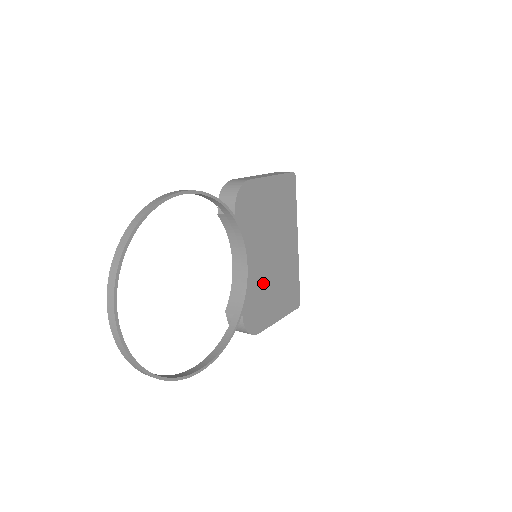
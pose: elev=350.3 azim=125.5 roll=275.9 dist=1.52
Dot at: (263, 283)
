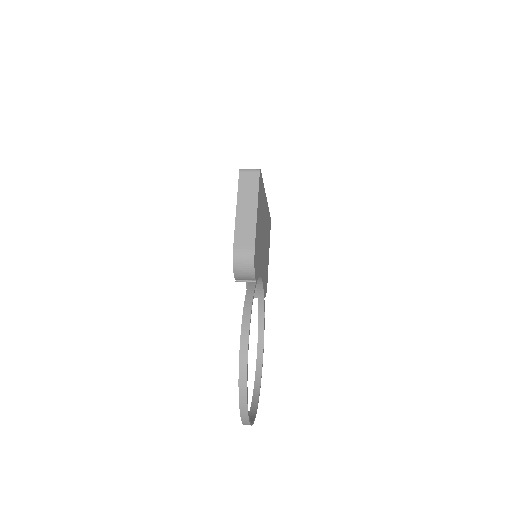
Dot at: (264, 263)
